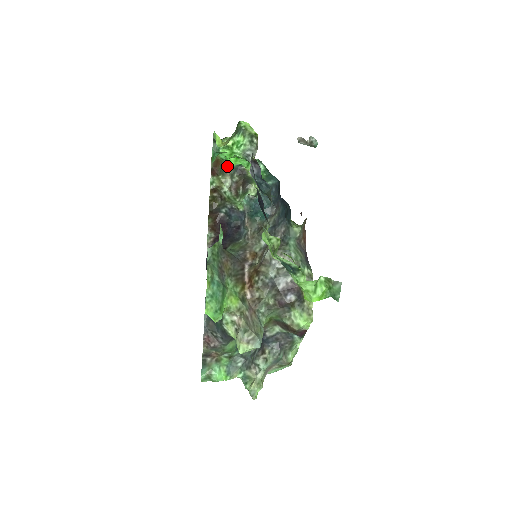
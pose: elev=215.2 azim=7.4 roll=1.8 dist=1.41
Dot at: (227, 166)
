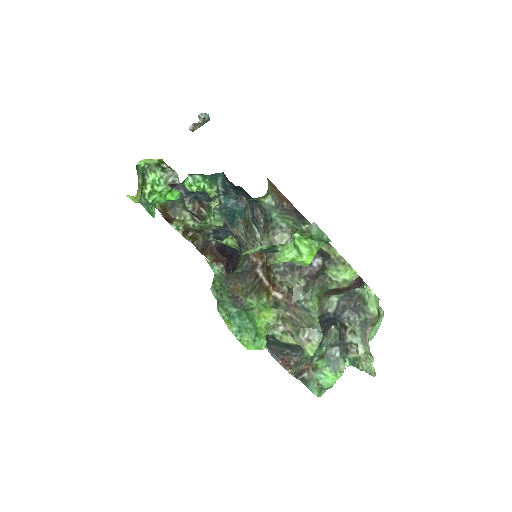
Dot at: (174, 204)
